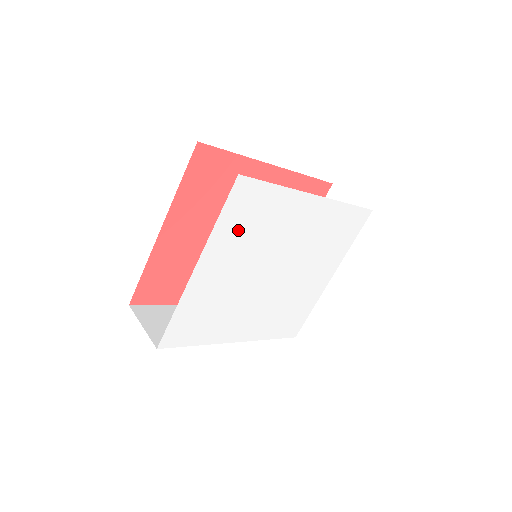
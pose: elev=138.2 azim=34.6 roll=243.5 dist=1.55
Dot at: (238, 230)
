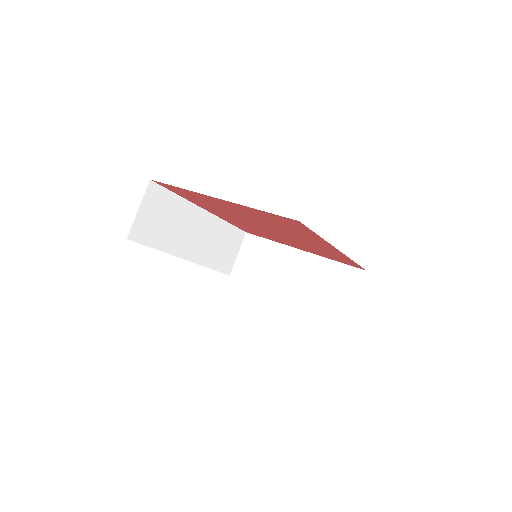
Dot at: occluded
